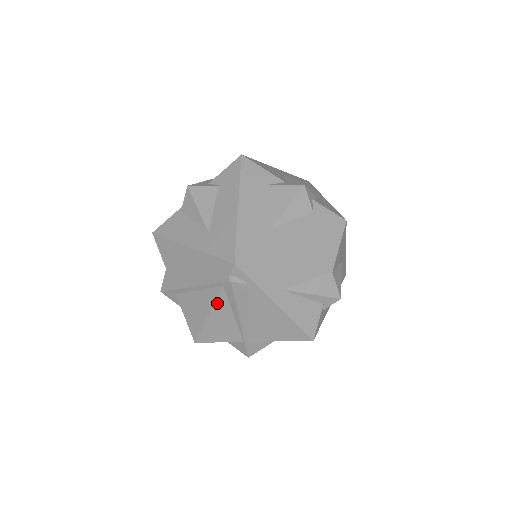
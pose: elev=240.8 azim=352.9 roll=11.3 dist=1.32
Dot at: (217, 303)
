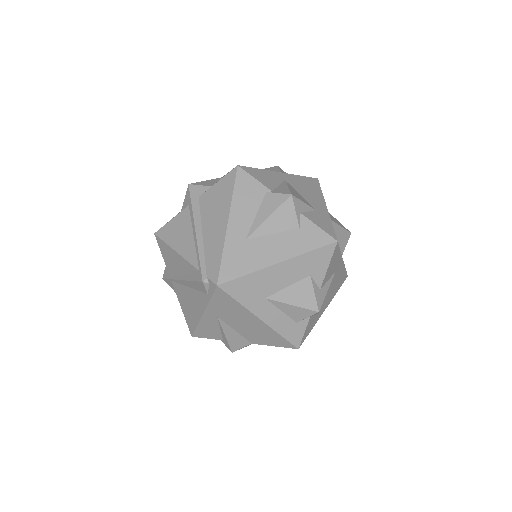
Dot at: (187, 262)
